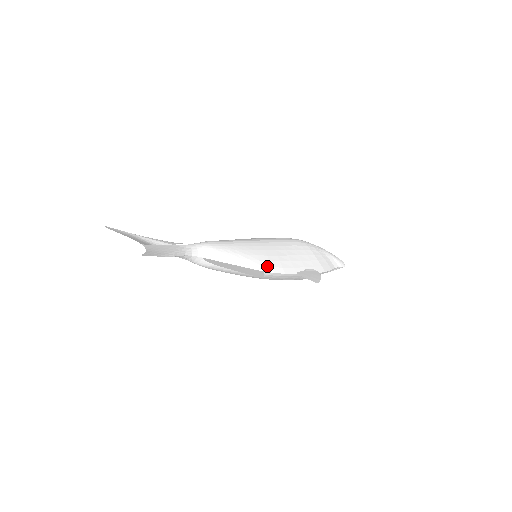
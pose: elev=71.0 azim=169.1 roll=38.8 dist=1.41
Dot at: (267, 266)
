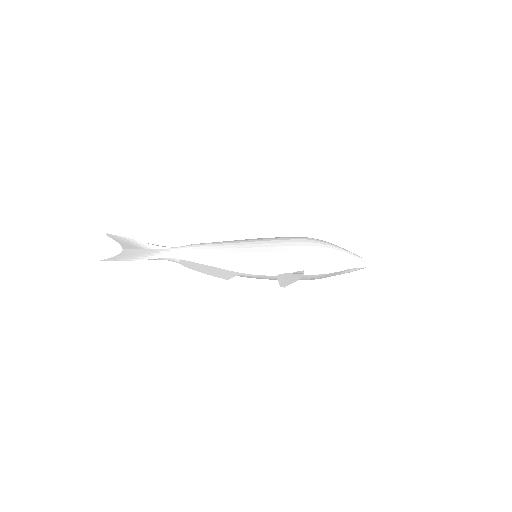
Dot at: (246, 268)
